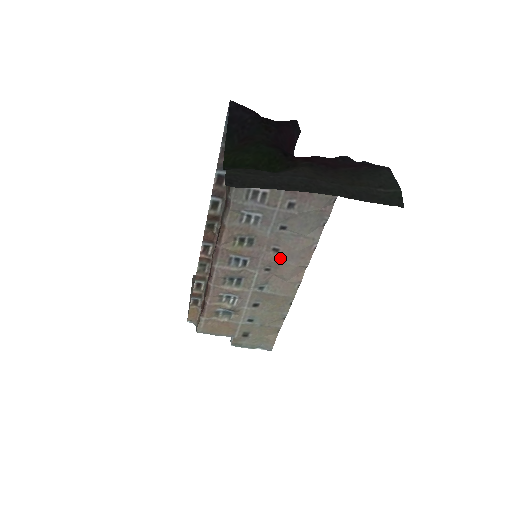
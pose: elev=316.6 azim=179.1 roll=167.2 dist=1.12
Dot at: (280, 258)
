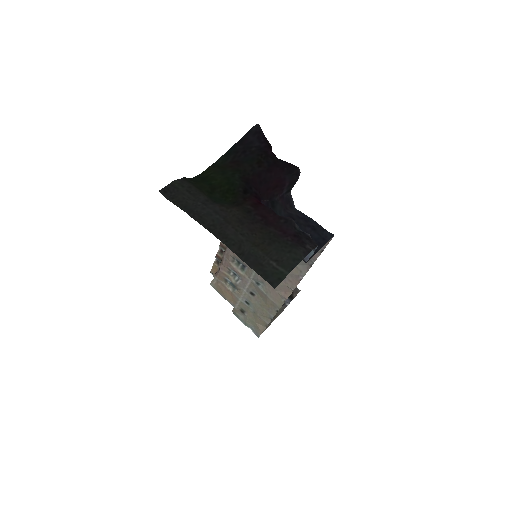
Dot at: occluded
